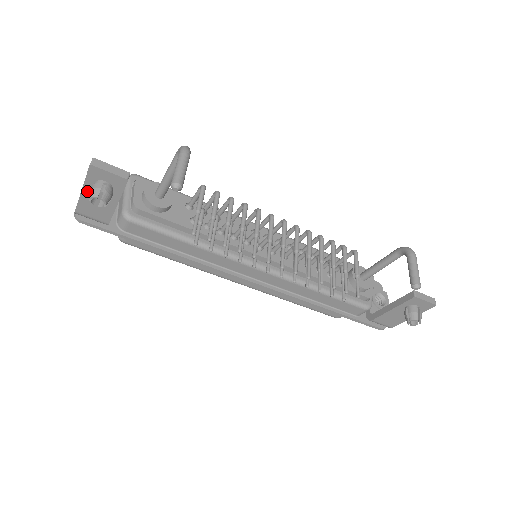
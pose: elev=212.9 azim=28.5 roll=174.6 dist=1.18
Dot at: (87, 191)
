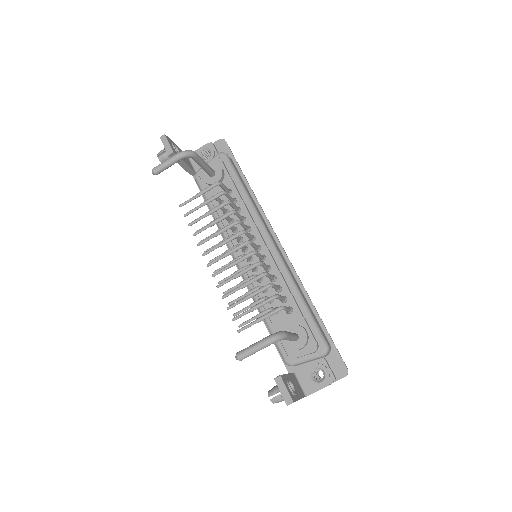
Dot at: occluded
